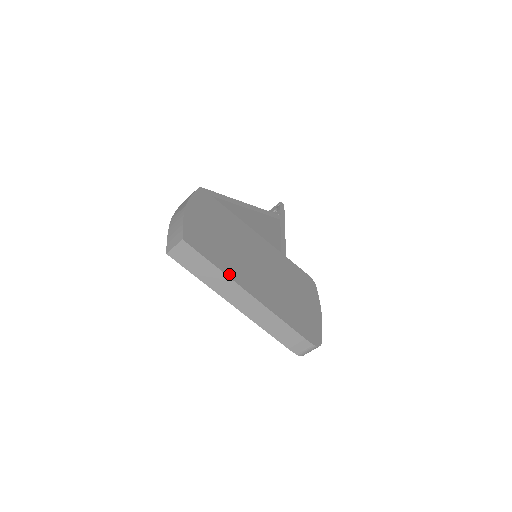
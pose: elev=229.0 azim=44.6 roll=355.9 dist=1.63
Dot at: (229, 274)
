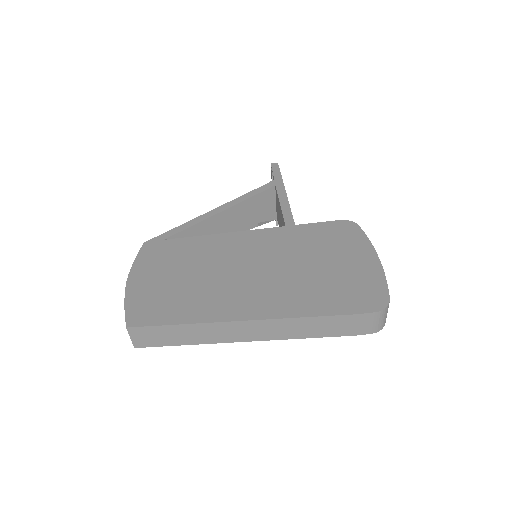
Dot at: (205, 319)
